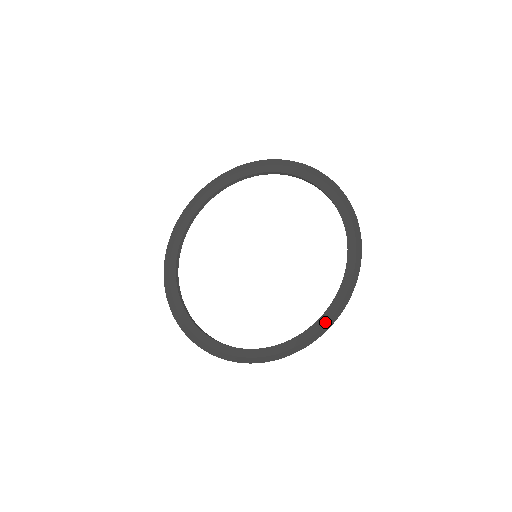
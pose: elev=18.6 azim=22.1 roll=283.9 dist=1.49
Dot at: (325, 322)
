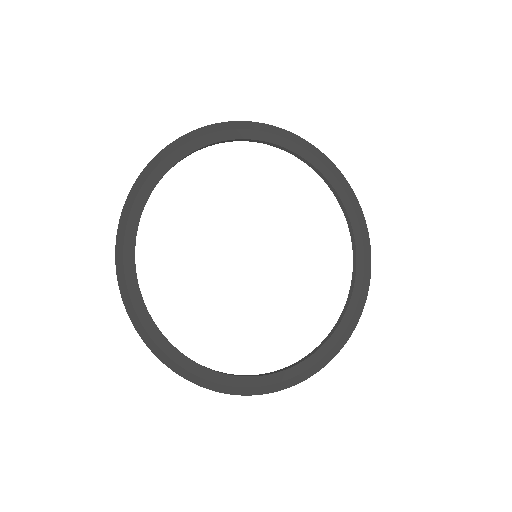
Dot at: (265, 384)
